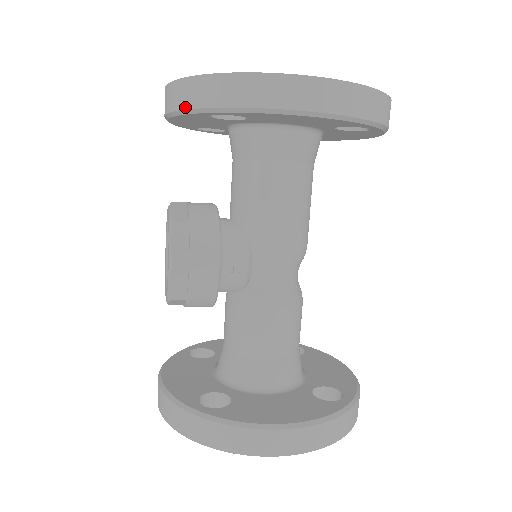
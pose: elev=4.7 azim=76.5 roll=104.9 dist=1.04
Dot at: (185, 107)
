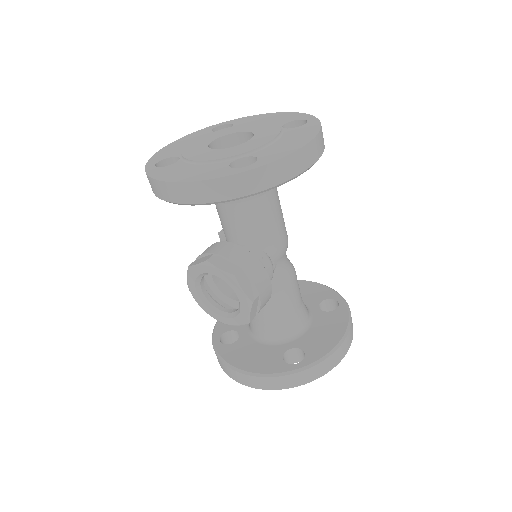
Dot at: (228, 198)
